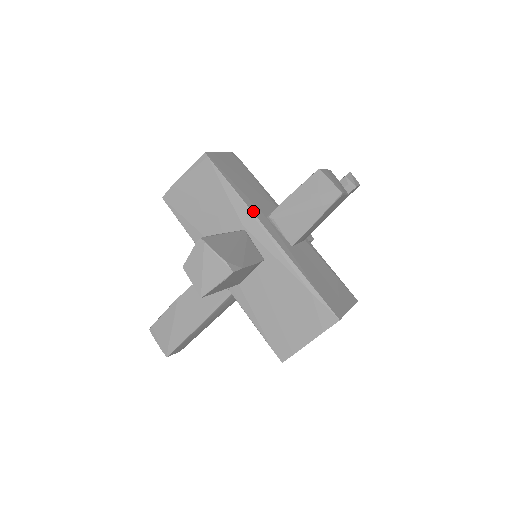
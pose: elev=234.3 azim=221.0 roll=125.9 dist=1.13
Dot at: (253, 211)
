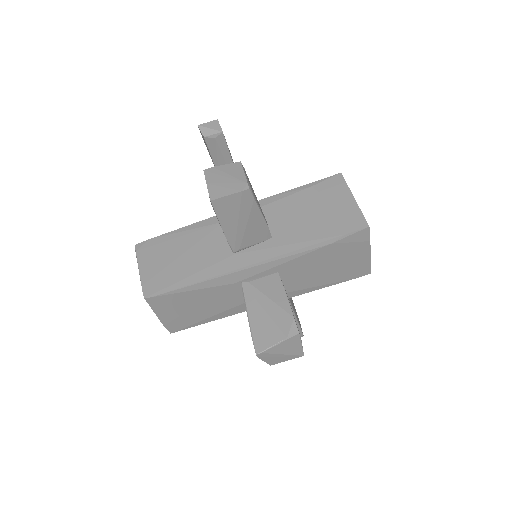
Dot at: (226, 271)
